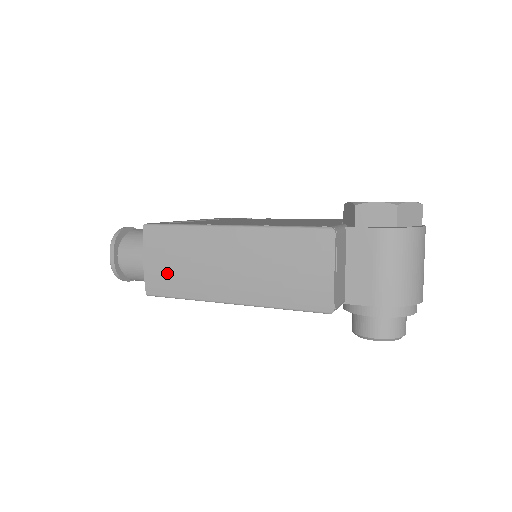
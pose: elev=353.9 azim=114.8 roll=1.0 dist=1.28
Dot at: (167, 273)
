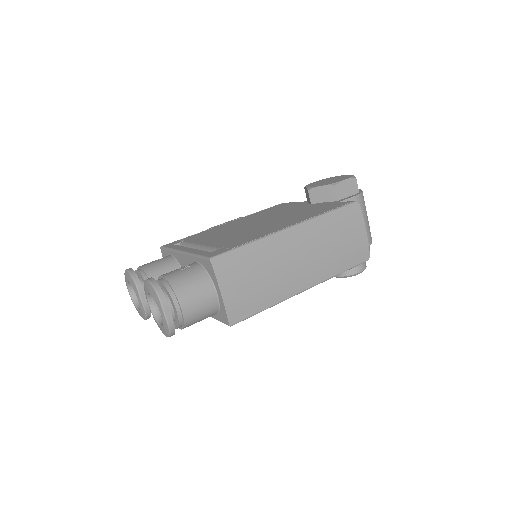
Dot at: (249, 293)
